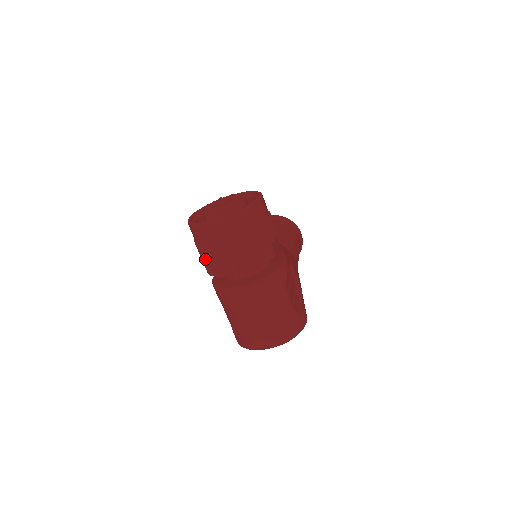
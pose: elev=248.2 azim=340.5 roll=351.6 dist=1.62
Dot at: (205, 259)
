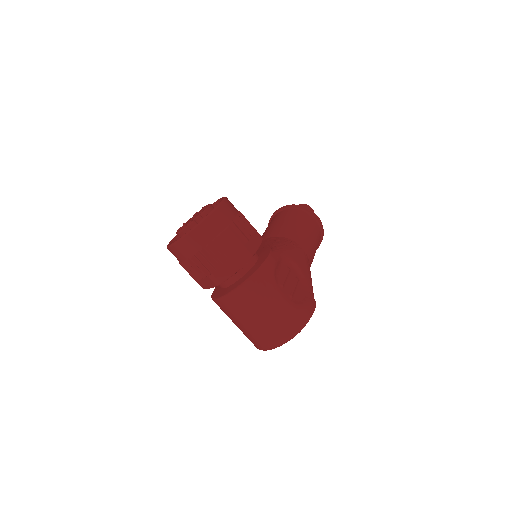
Dot at: (191, 276)
